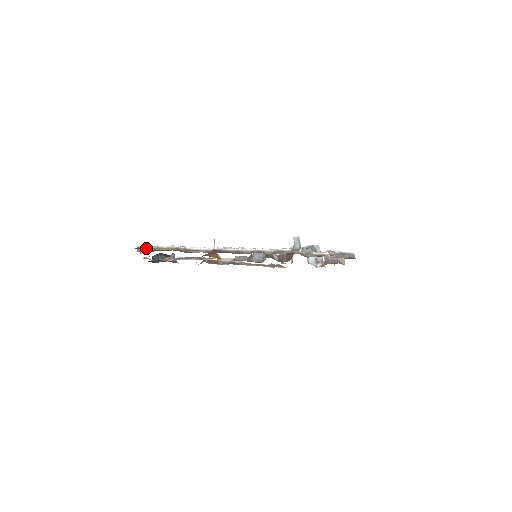
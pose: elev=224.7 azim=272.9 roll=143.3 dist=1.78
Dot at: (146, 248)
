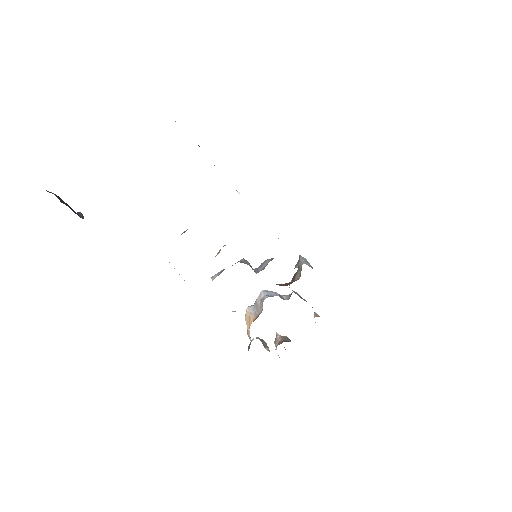
Dot at: occluded
